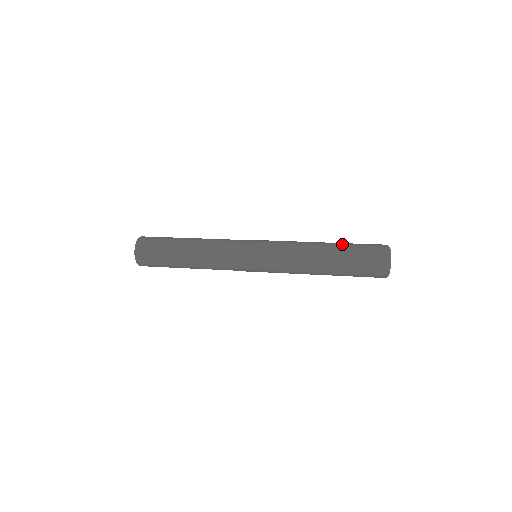
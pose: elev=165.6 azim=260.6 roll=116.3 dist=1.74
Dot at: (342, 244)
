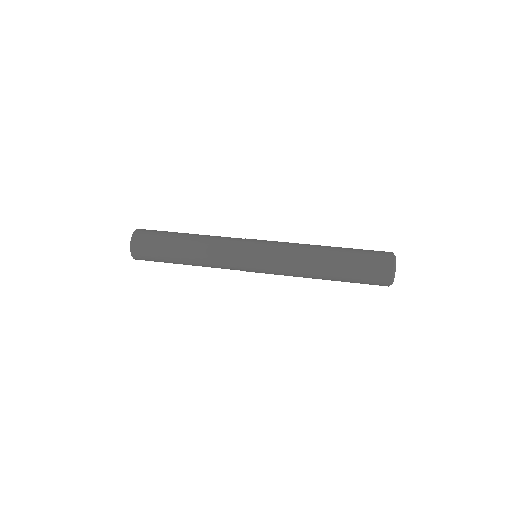
Dot at: occluded
